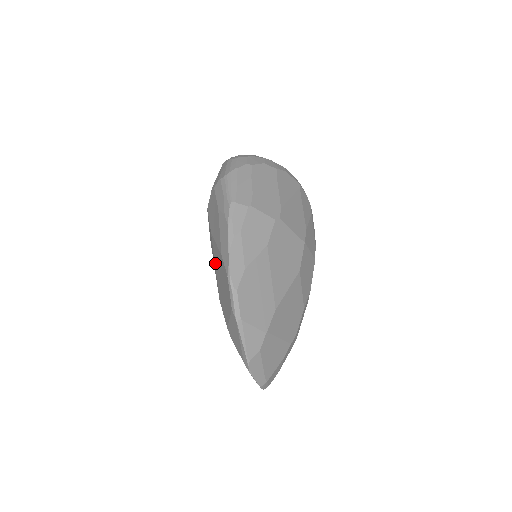
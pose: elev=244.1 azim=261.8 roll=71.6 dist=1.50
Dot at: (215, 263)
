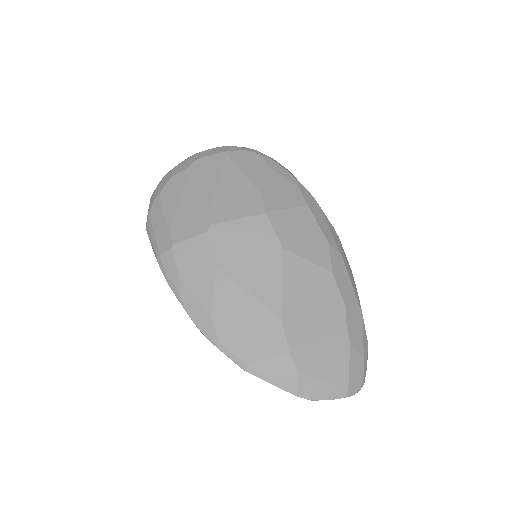
Dot at: occluded
